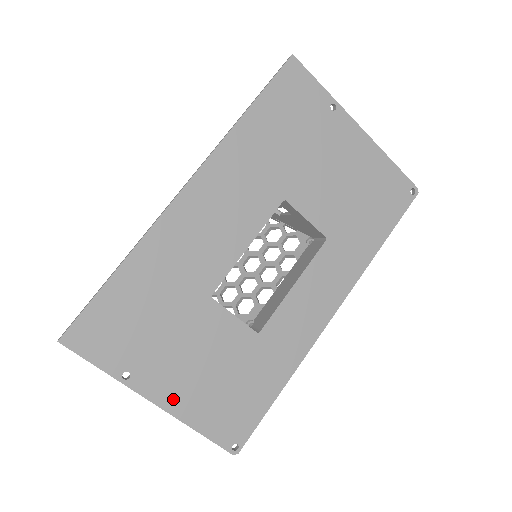
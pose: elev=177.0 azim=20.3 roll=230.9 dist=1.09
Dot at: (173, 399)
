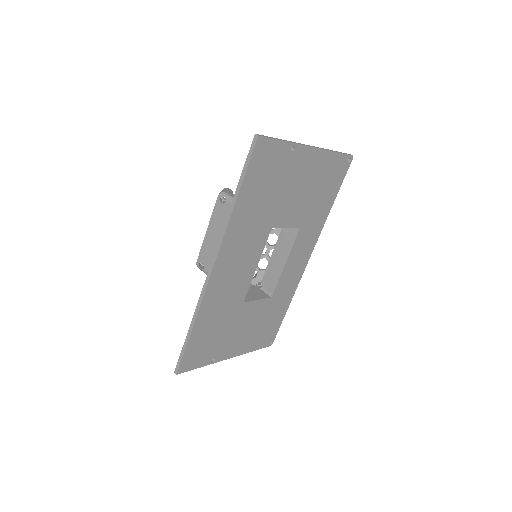
Dot at: (238, 350)
